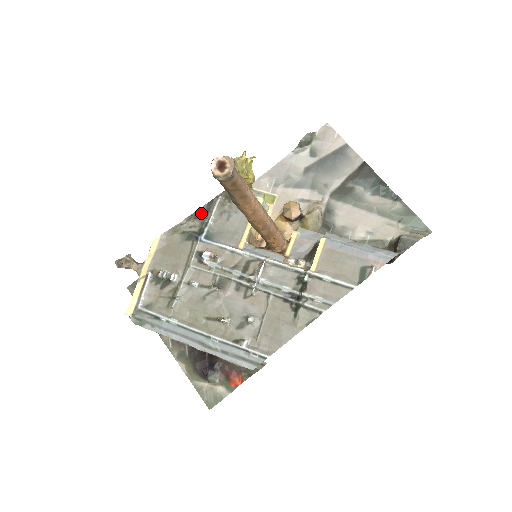
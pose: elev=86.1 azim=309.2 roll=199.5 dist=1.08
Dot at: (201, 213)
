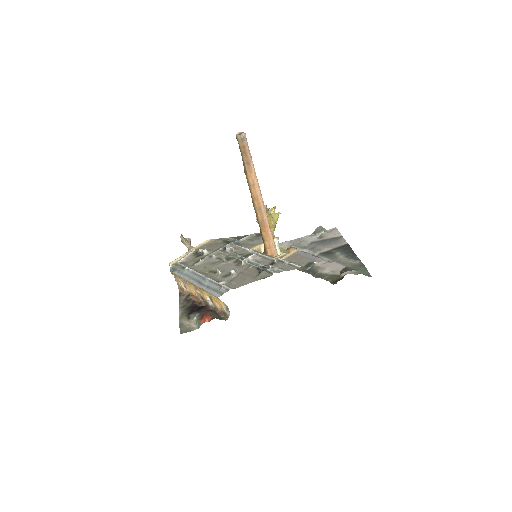
Dot at: (239, 237)
